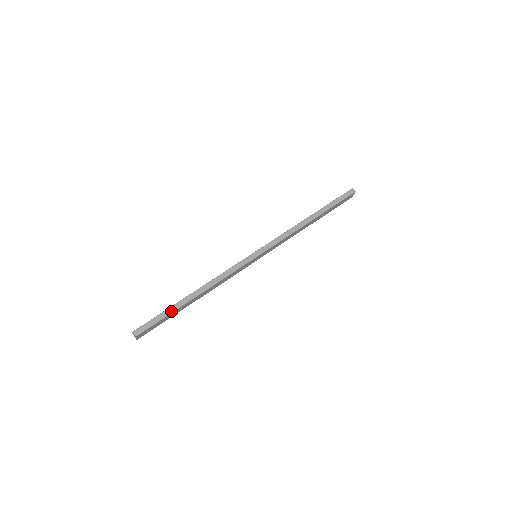
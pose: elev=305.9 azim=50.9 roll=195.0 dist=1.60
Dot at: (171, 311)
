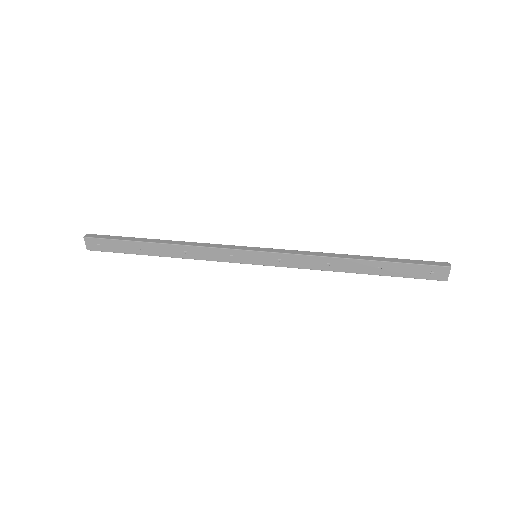
Dot at: (129, 239)
